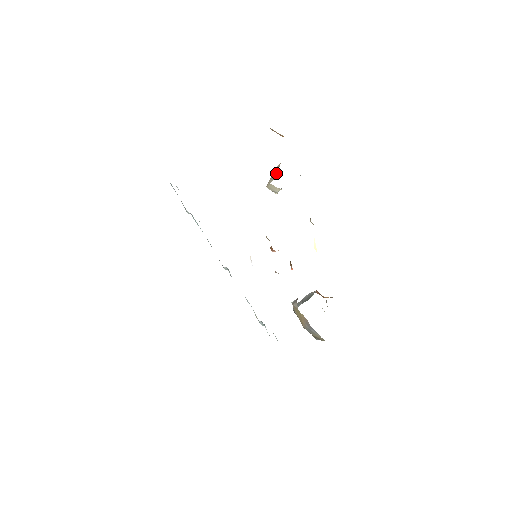
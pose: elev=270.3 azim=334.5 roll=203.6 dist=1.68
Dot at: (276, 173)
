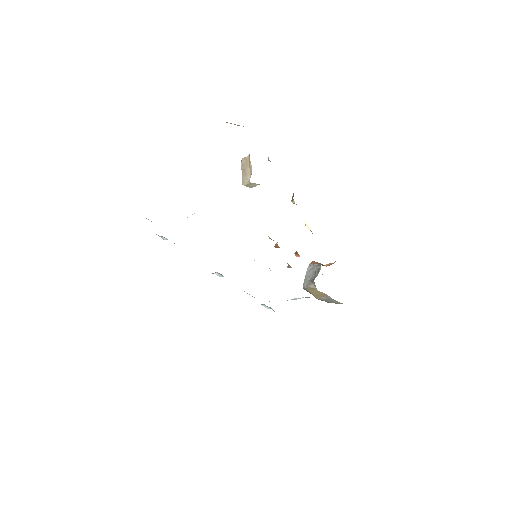
Dot at: (249, 168)
